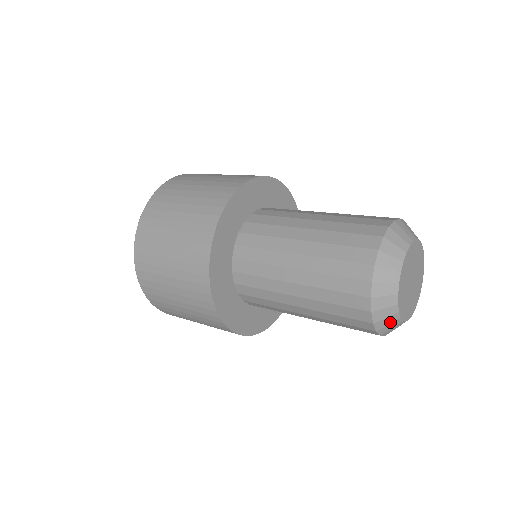
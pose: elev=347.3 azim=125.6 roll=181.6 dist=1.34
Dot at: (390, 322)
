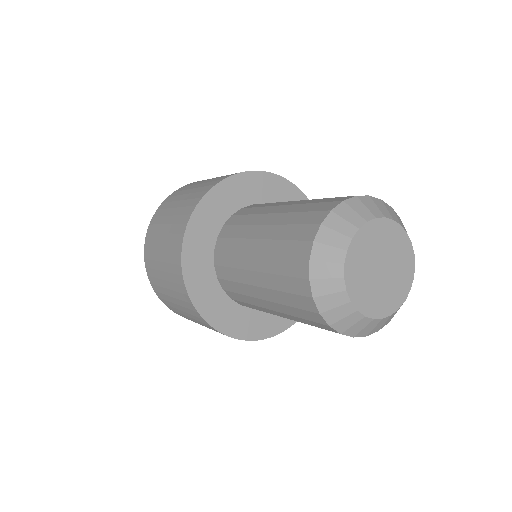
Dot at: (330, 259)
